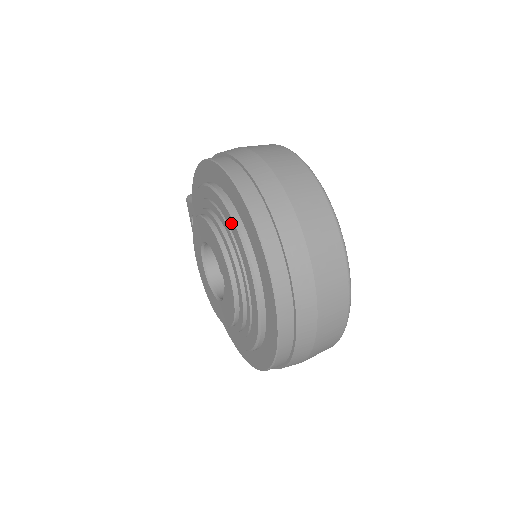
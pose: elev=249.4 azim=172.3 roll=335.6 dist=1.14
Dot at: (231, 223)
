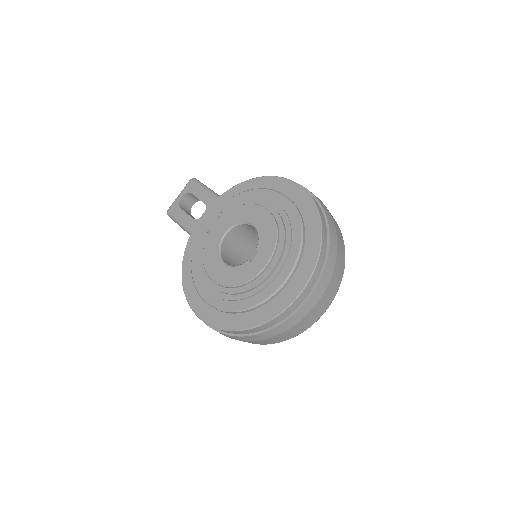
Dot at: (297, 228)
